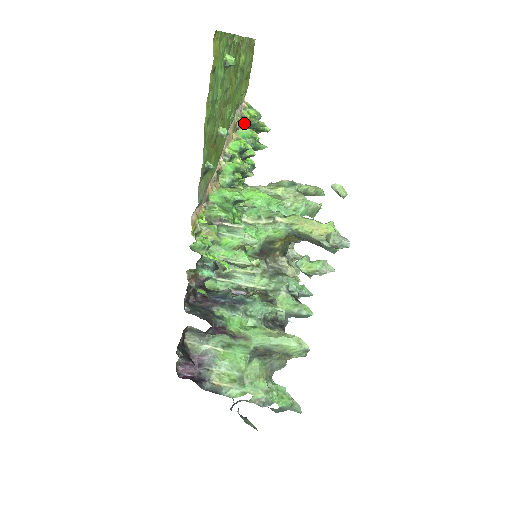
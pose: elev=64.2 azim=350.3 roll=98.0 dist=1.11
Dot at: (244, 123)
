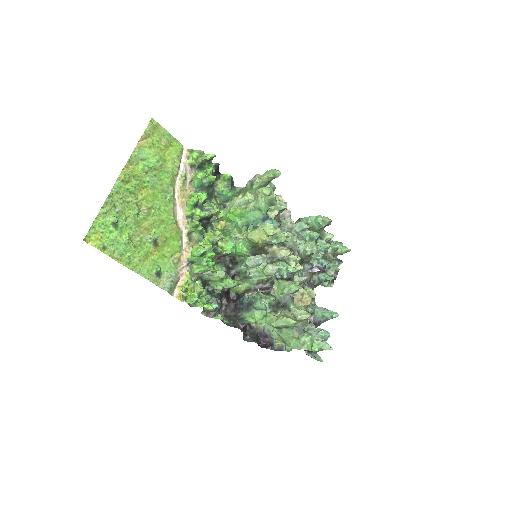
Dot at: (195, 168)
